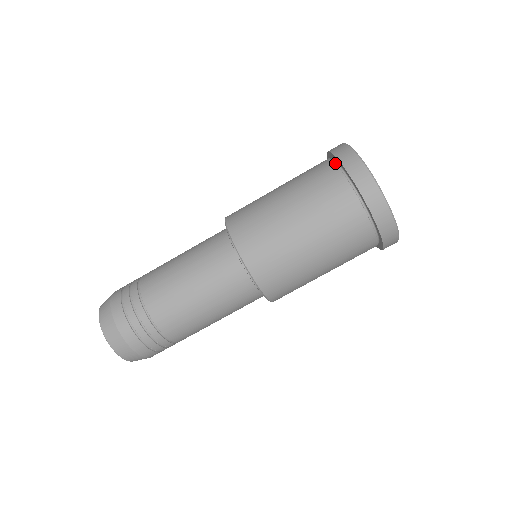
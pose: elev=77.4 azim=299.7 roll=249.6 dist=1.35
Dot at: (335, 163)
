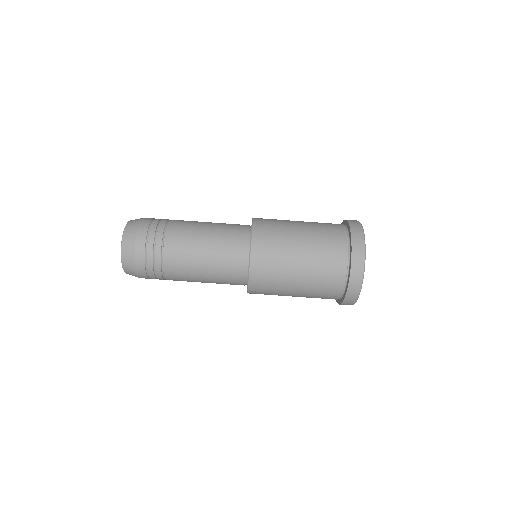
Dot at: (346, 227)
